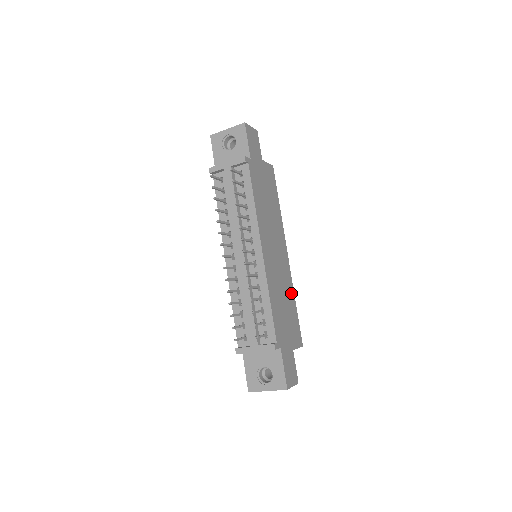
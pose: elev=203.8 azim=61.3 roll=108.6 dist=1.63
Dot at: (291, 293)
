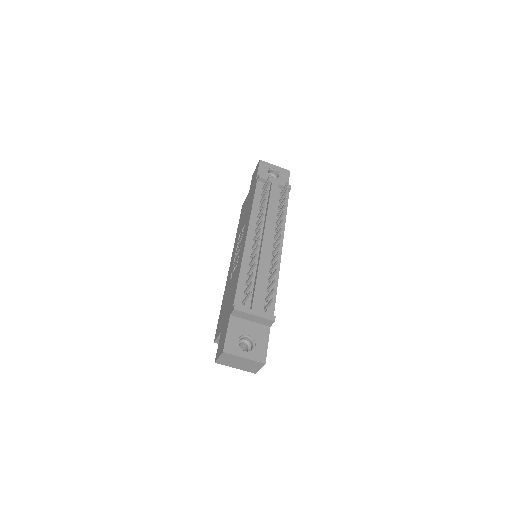
Dot at: occluded
